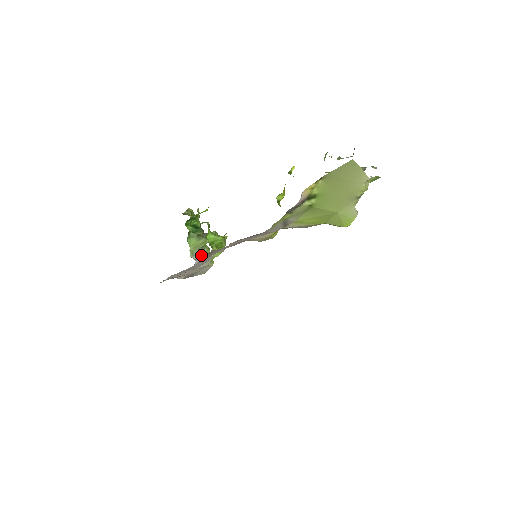
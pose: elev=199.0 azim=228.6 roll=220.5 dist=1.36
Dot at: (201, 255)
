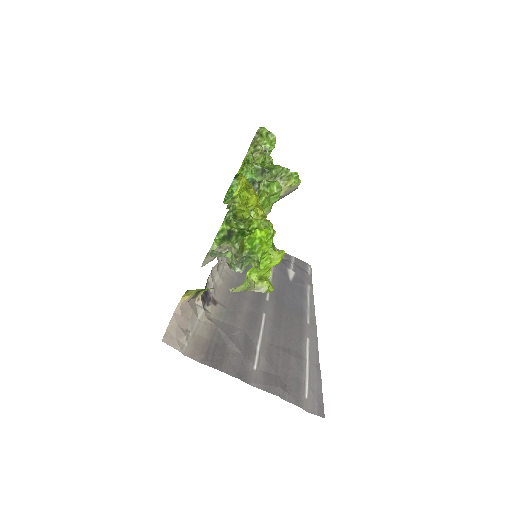
Dot at: occluded
